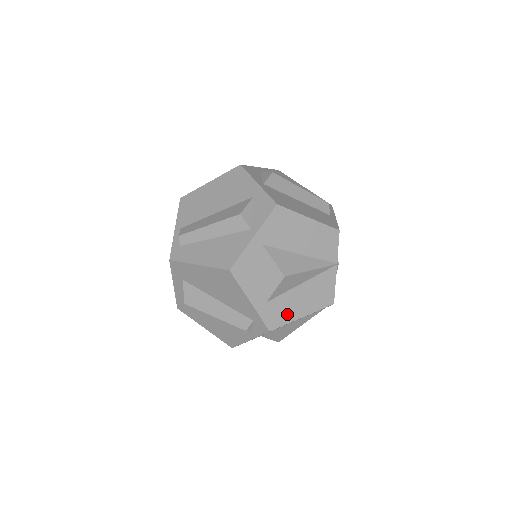
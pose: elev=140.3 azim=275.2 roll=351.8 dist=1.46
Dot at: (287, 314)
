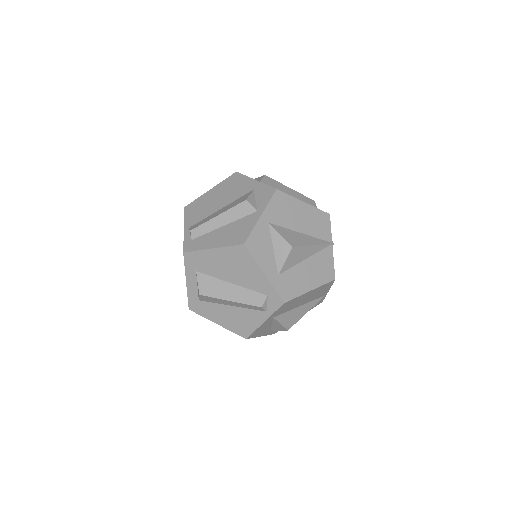
Dot at: (297, 287)
